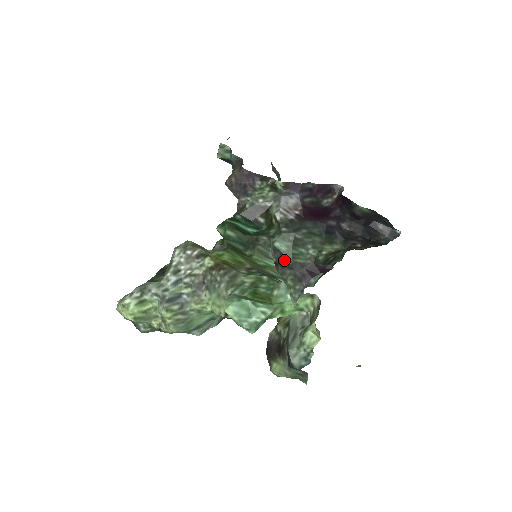
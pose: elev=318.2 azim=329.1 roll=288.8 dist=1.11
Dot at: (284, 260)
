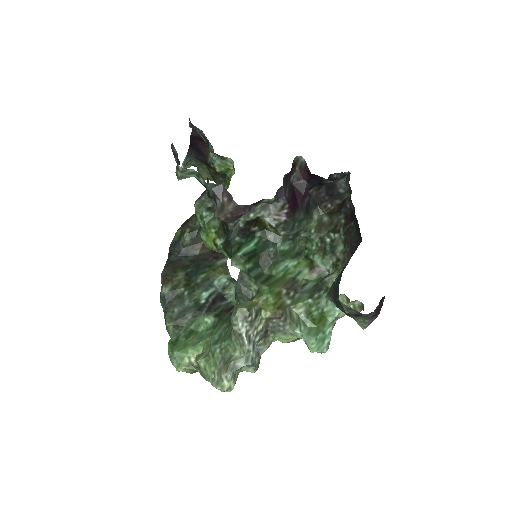
Dot at: (361, 315)
